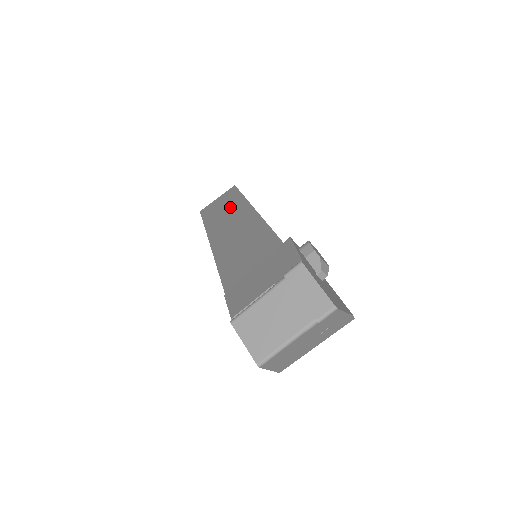
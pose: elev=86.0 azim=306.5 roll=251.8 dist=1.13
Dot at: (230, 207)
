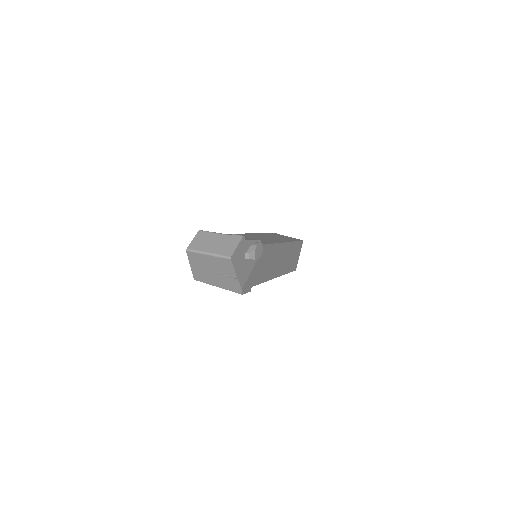
Dot at: (282, 238)
